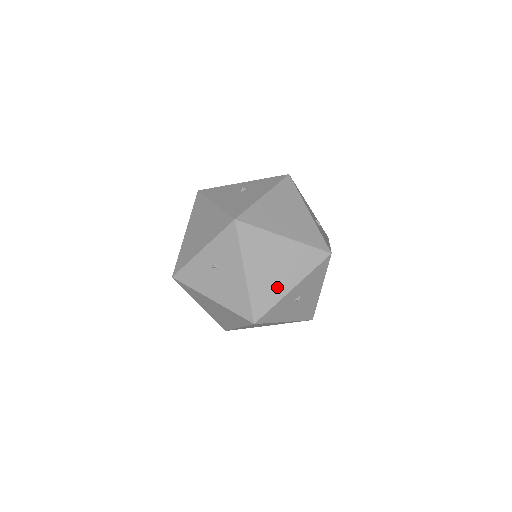
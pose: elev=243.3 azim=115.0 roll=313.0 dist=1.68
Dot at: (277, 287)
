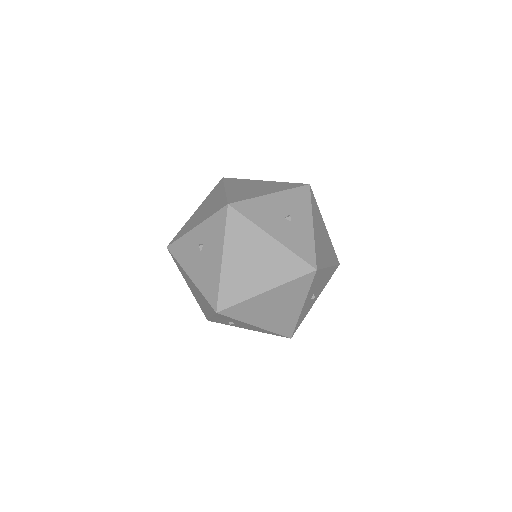
Dot at: (289, 315)
